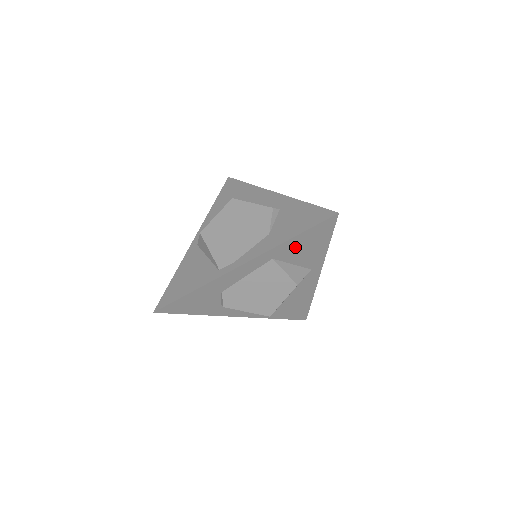
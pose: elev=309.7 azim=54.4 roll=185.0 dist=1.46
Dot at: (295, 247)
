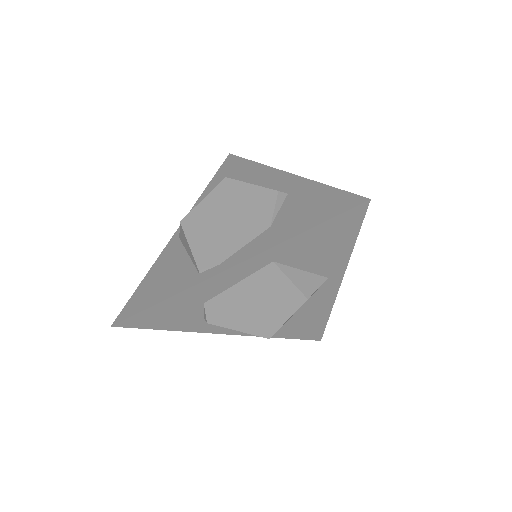
Dot at: (305, 246)
